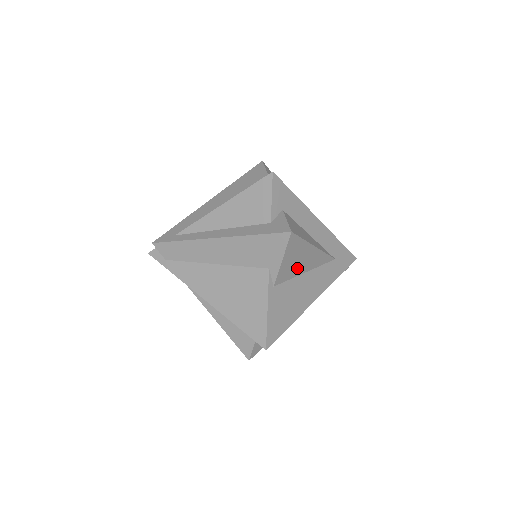
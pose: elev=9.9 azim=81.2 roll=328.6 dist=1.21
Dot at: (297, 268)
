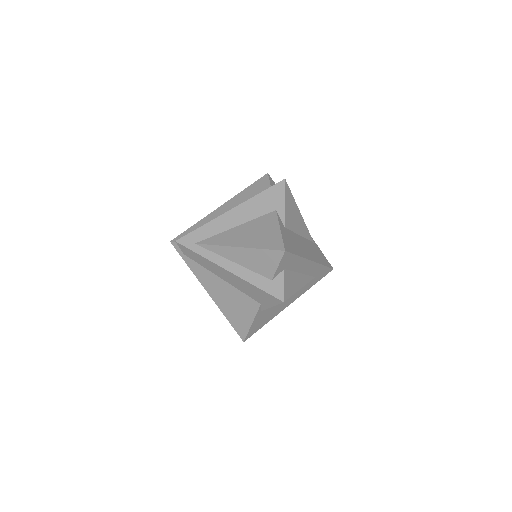
Dot at: occluded
